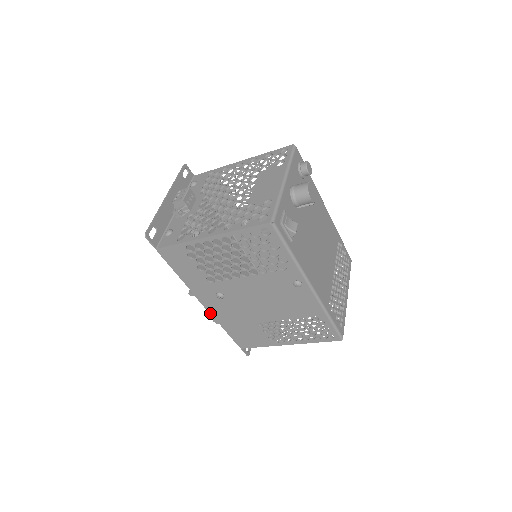
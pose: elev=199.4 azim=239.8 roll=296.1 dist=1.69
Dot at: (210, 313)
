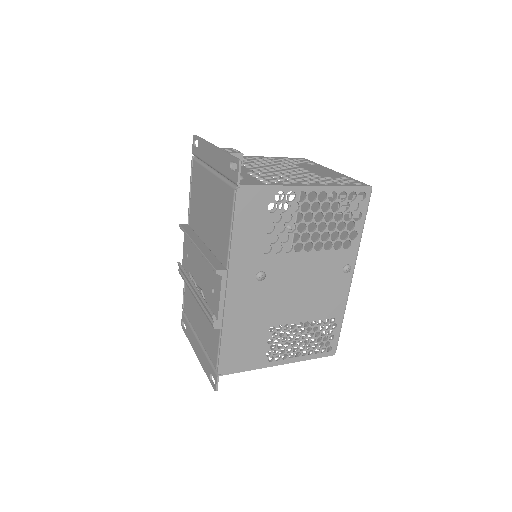
Dot at: (224, 307)
